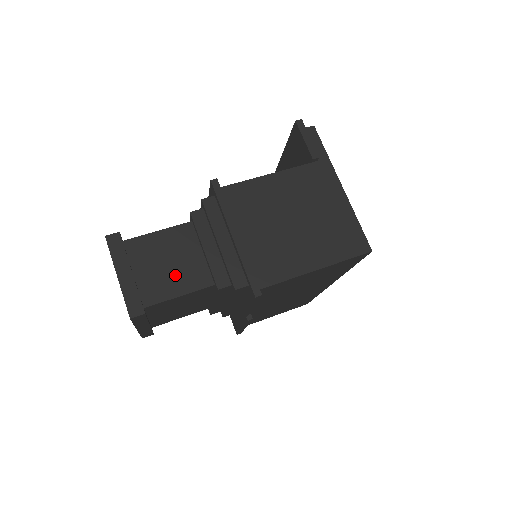
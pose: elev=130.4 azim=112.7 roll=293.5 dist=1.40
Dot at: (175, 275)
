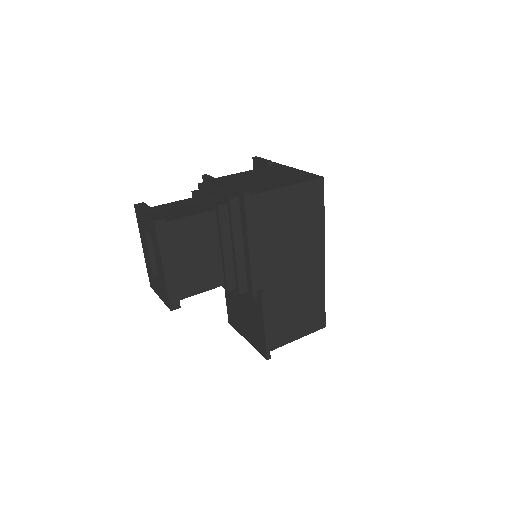
Dot at: (186, 211)
